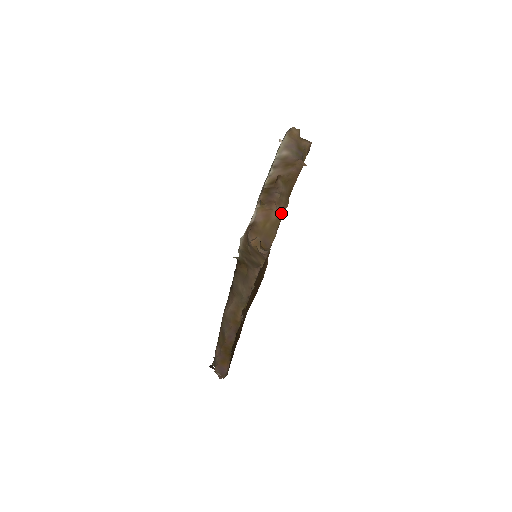
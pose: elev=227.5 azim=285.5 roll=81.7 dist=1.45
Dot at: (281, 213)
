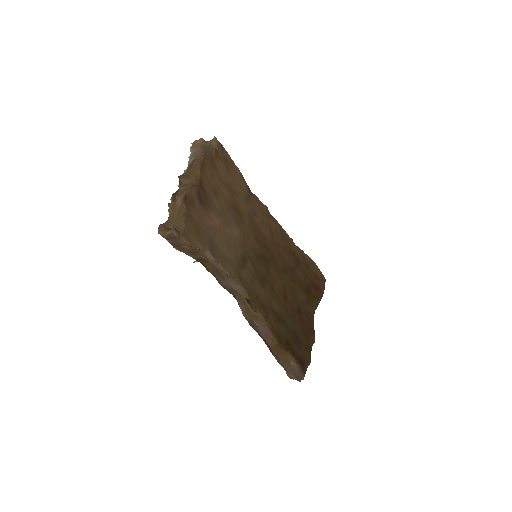
Dot at: (184, 197)
